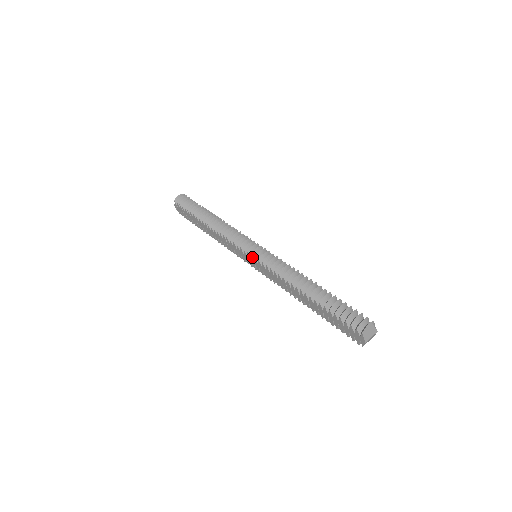
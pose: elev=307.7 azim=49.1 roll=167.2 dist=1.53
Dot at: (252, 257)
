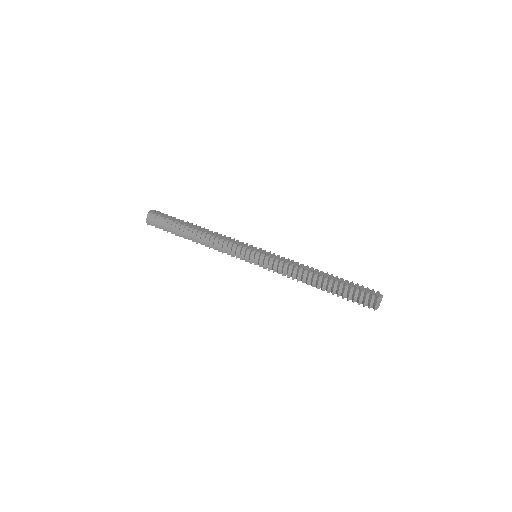
Dot at: occluded
